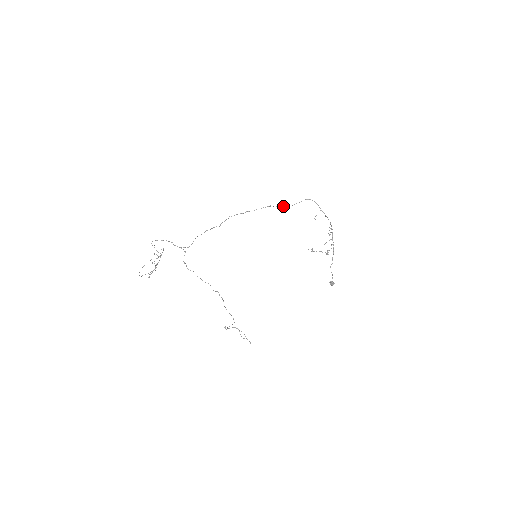
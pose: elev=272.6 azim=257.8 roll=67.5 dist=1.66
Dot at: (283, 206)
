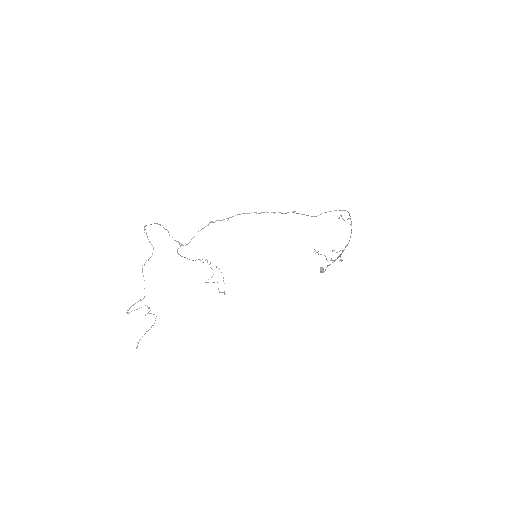
Dot at: (308, 215)
